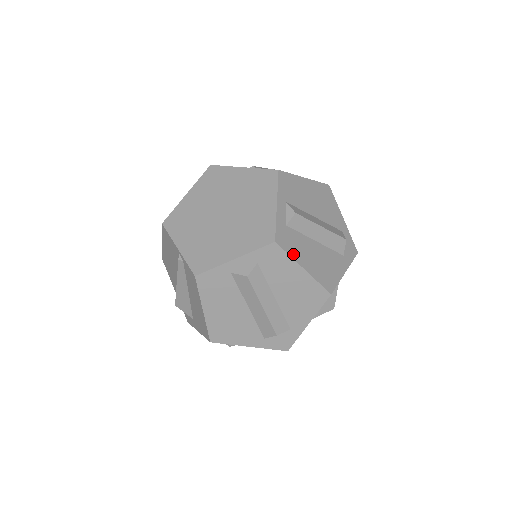
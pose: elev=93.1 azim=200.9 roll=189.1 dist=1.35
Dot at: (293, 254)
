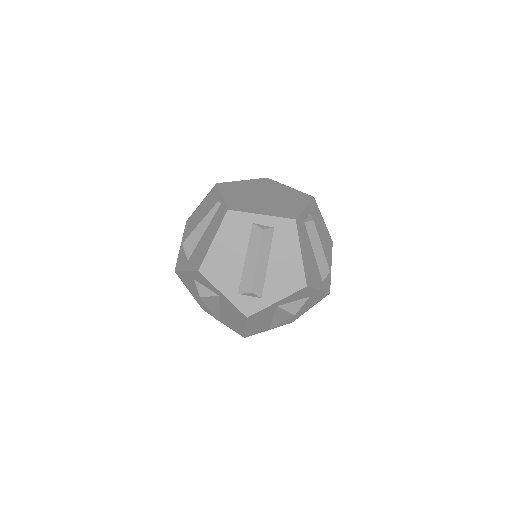
Dot at: (300, 238)
